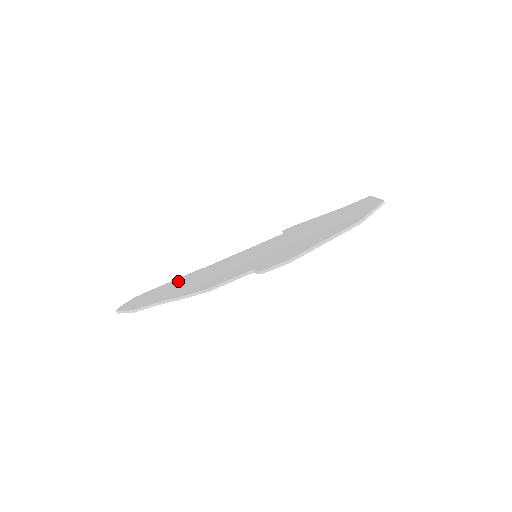
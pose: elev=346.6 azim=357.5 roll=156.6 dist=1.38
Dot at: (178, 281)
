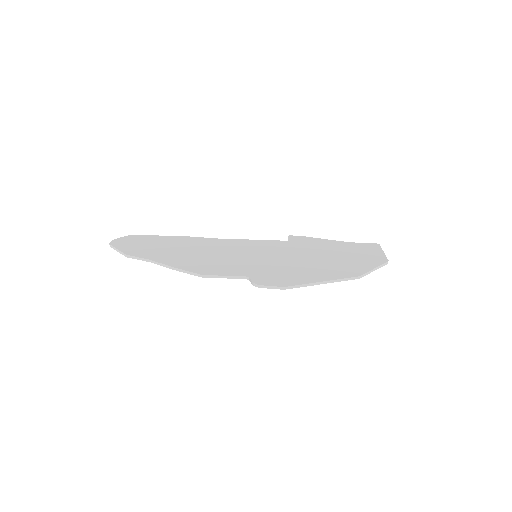
Dot at: (176, 241)
